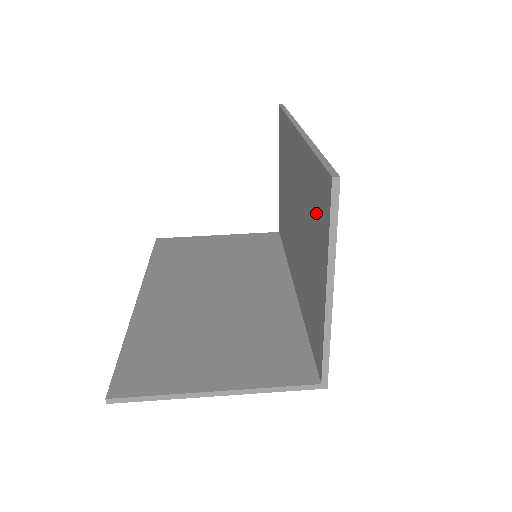
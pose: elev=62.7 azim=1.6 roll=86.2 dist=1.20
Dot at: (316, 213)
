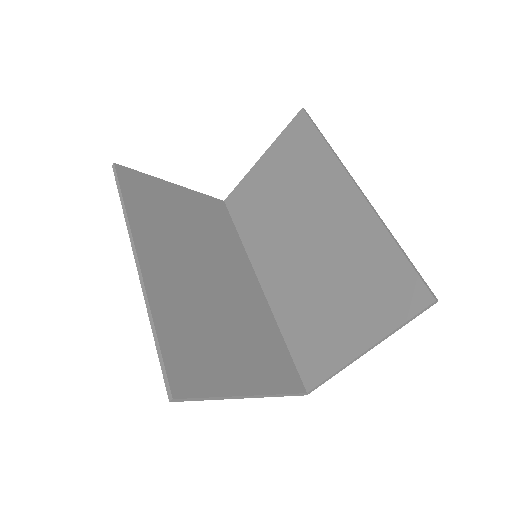
Dot at: (377, 288)
